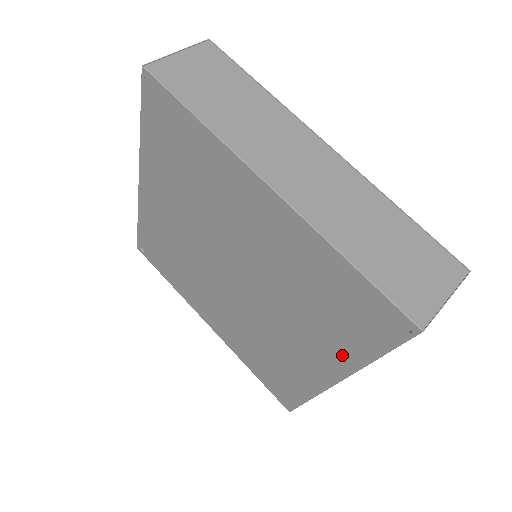
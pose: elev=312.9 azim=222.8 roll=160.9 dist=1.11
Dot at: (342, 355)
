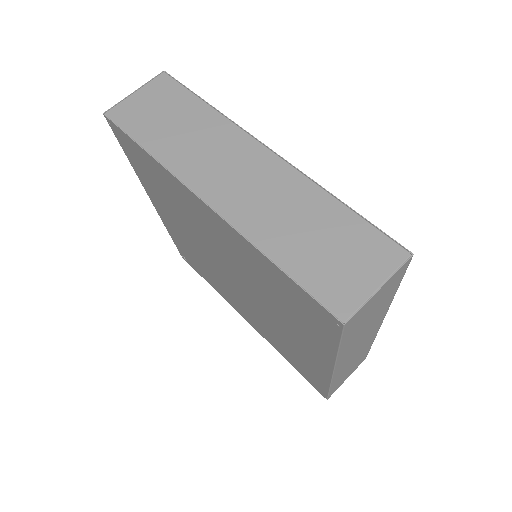
Dot at: (319, 347)
